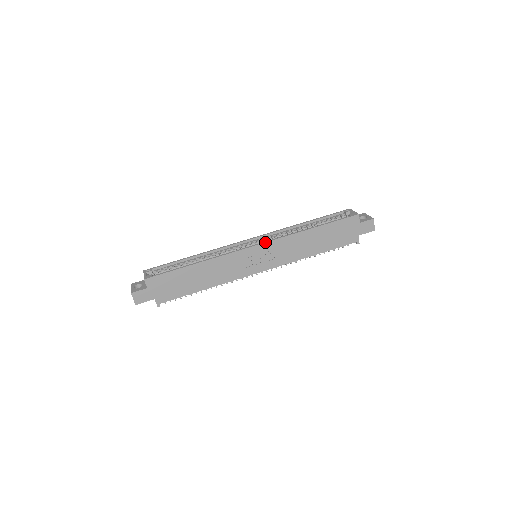
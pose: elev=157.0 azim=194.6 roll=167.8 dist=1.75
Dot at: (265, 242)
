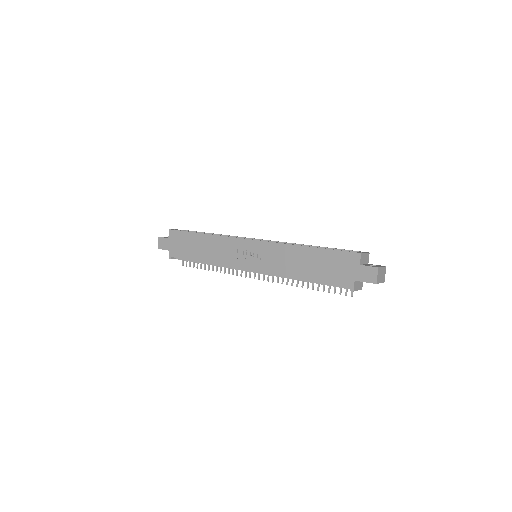
Dot at: (260, 240)
